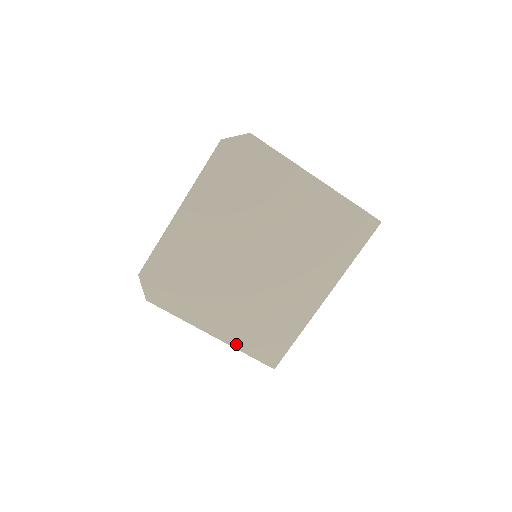
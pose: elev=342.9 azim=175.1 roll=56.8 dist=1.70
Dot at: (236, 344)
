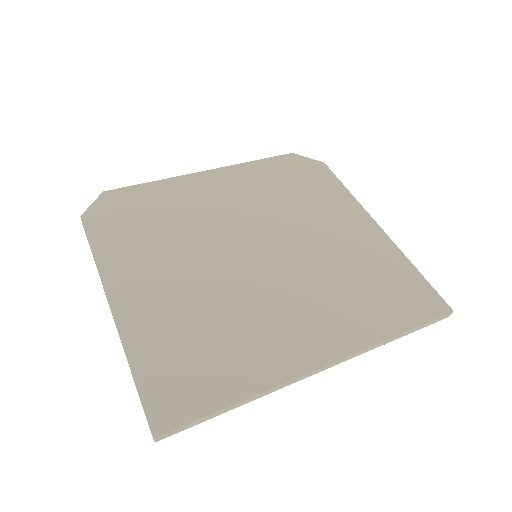
Dot at: (132, 343)
